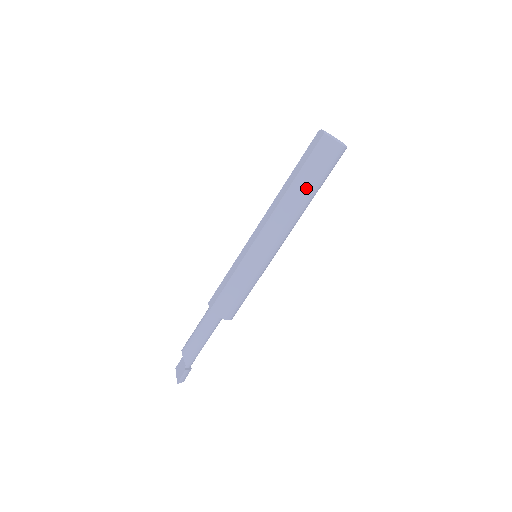
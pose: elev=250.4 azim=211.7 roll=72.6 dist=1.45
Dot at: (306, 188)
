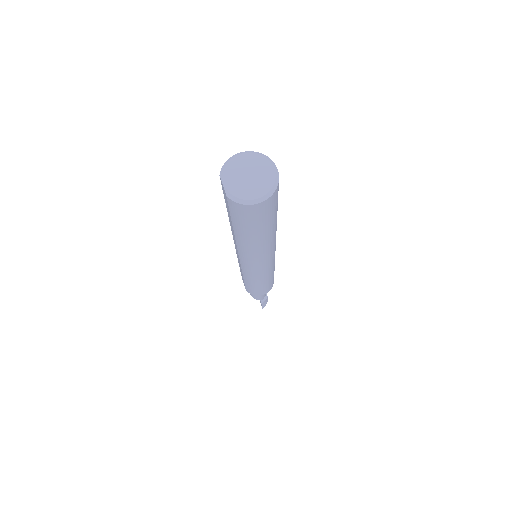
Dot at: (255, 238)
